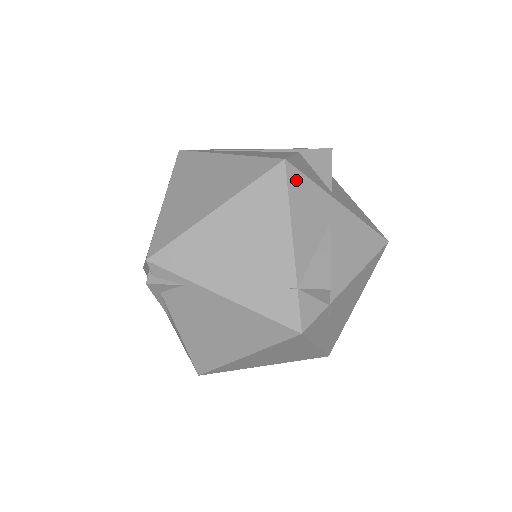
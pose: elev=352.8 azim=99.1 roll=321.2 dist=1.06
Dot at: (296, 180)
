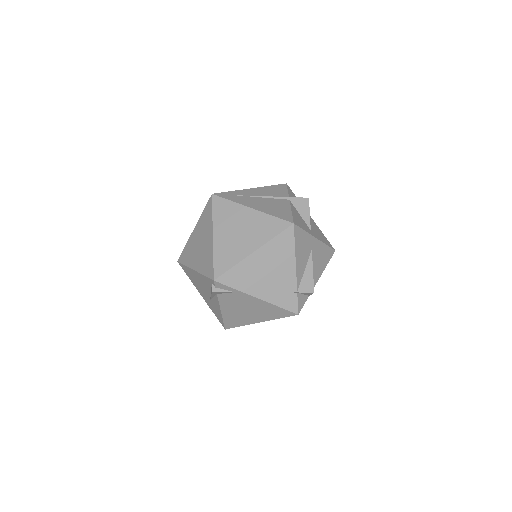
Dot at: (298, 233)
